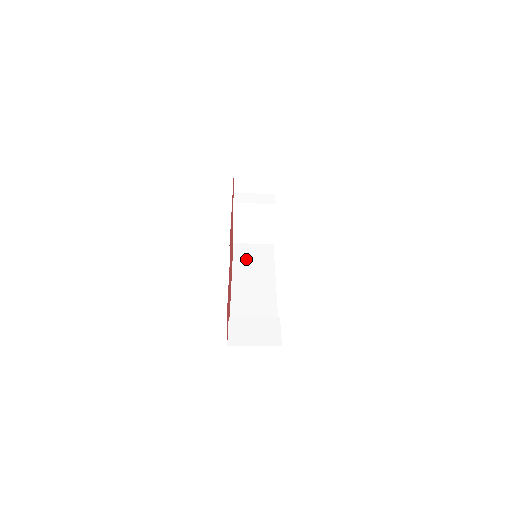
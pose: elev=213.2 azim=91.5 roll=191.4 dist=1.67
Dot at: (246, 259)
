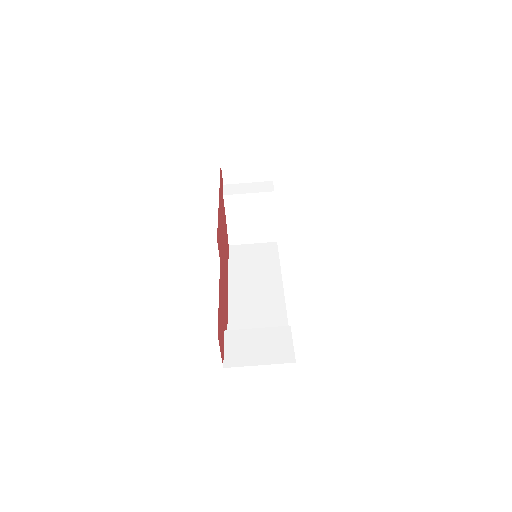
Dot at: (245, 262)
